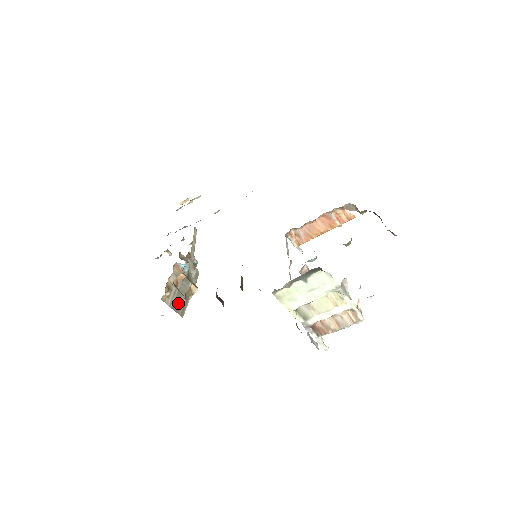
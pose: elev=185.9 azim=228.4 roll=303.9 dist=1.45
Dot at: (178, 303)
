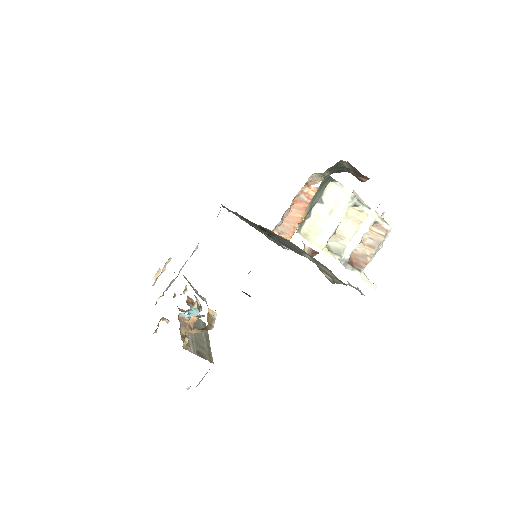
Dot at: (201, 351)
